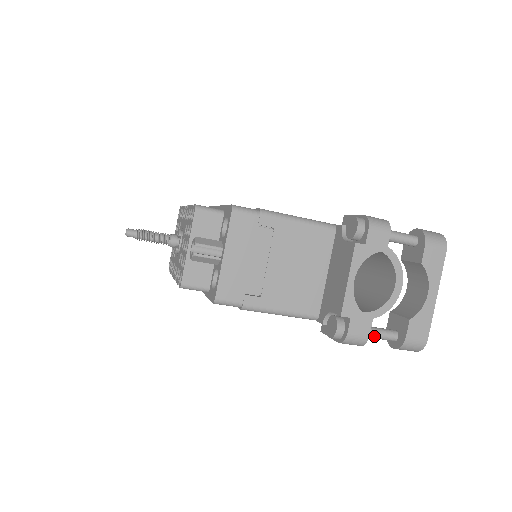
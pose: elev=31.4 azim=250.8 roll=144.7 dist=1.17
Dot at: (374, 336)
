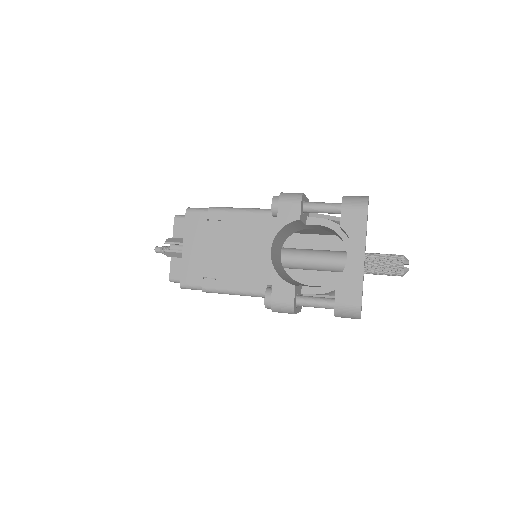
Dot at: (309, 304)
